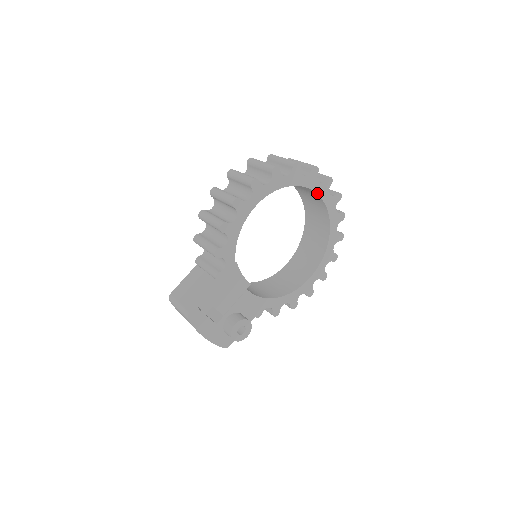
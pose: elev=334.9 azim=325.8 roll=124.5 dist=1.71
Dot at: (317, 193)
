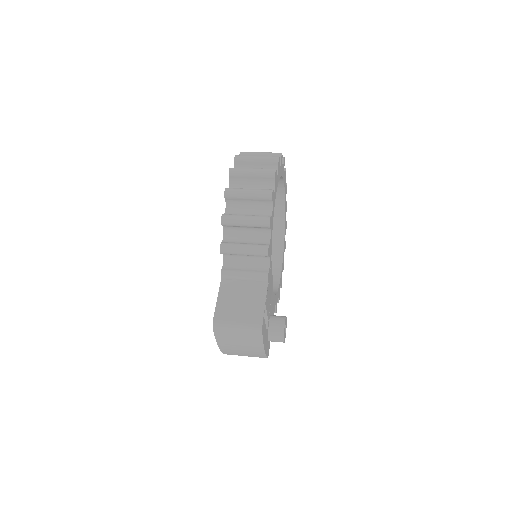
Dot at: (284, 183)
